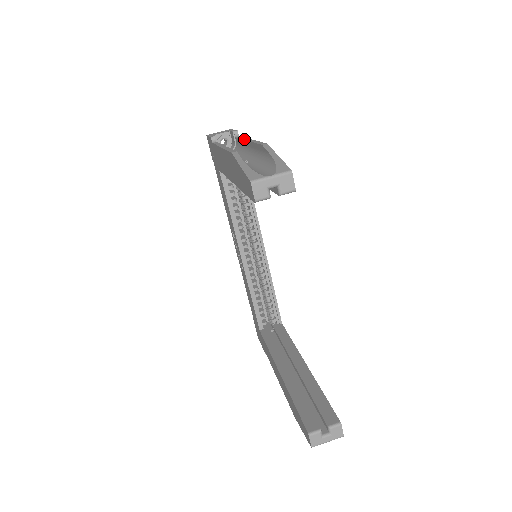
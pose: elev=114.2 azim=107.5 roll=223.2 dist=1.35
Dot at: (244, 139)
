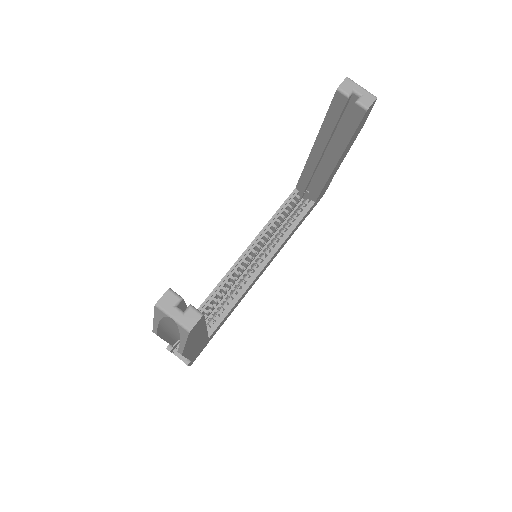
Dot at: occluded
